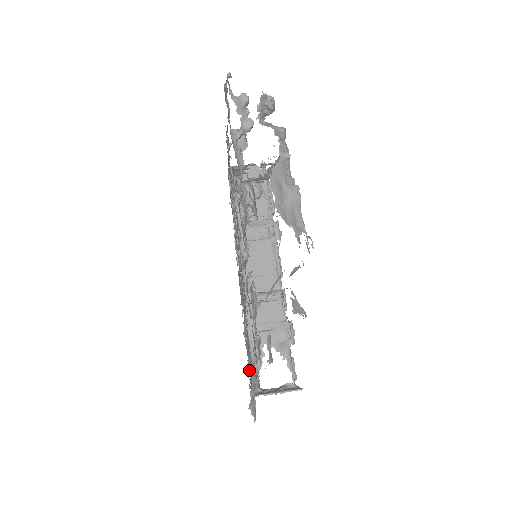
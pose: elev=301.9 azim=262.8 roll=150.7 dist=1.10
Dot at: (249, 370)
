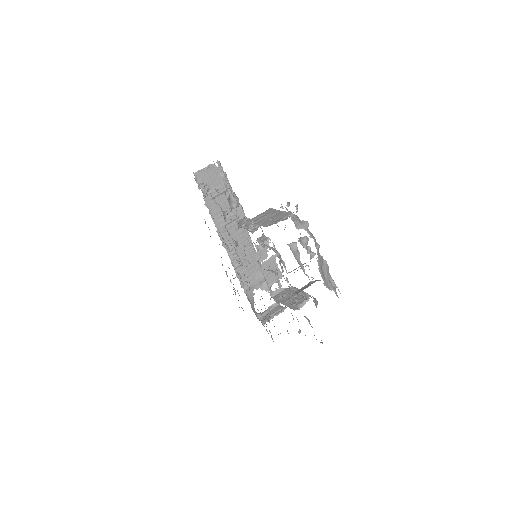
Dot at: occluded
